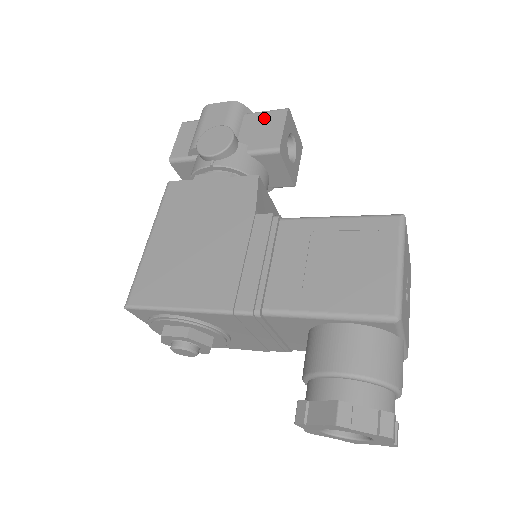
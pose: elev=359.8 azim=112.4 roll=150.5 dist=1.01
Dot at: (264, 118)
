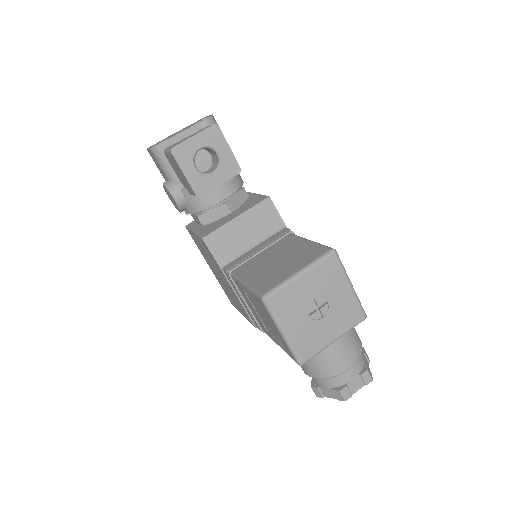
Dot at: (172, 161)
